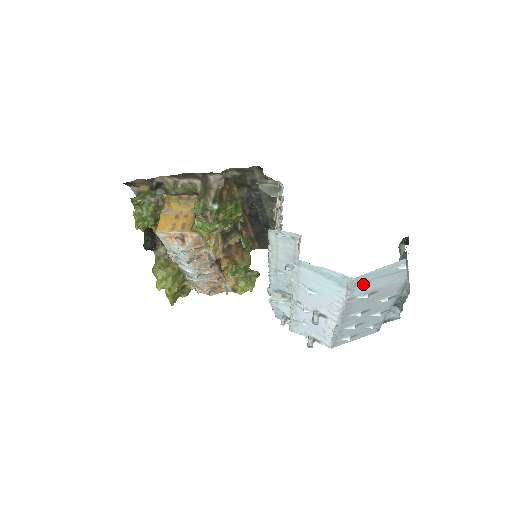
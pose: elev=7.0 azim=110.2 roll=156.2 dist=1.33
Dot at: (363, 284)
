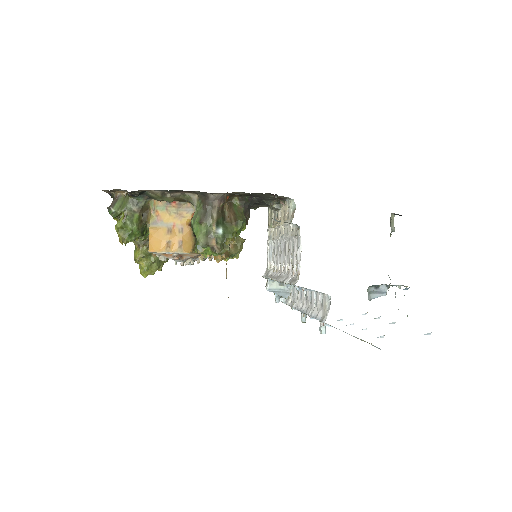
Dot at: occluded
